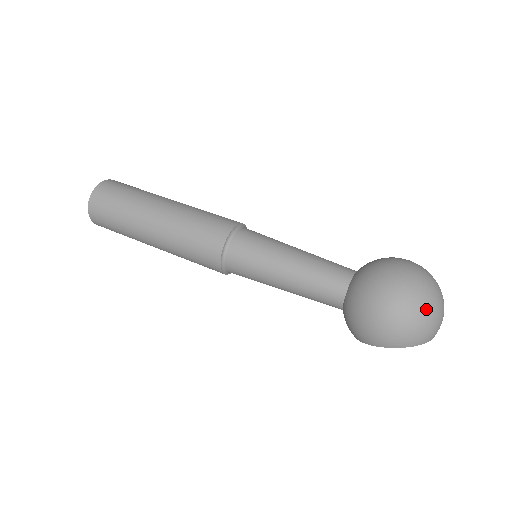
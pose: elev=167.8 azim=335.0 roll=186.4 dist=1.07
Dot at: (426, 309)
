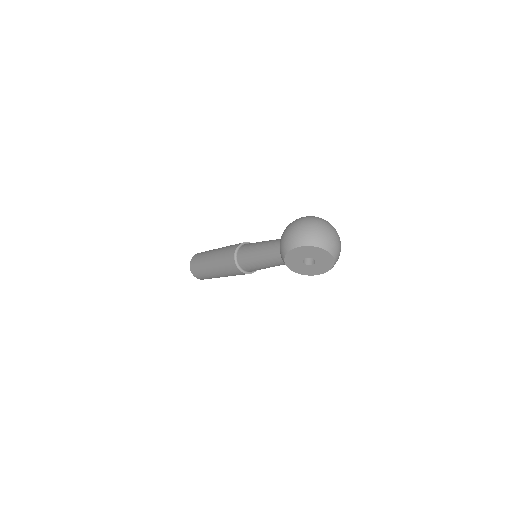
Dot at: (312, 223)
